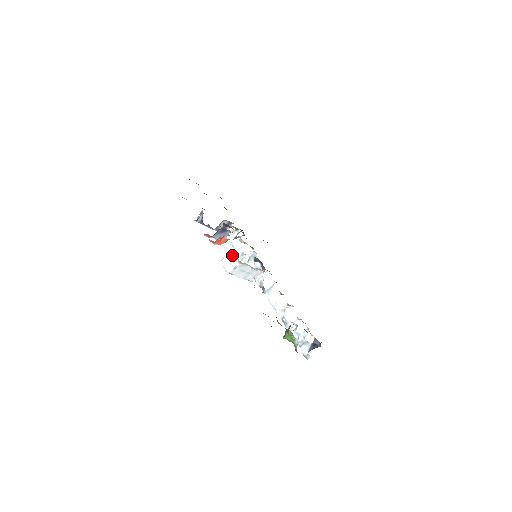
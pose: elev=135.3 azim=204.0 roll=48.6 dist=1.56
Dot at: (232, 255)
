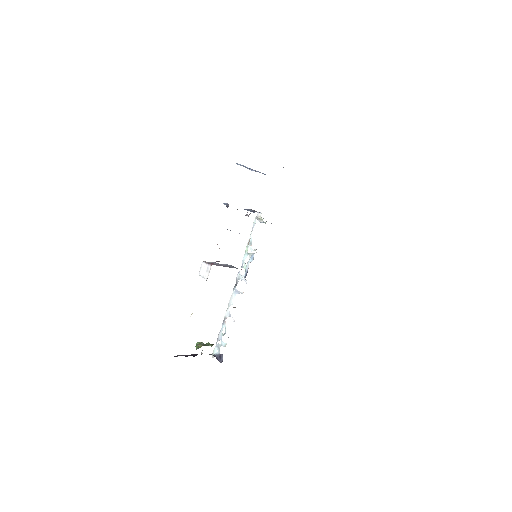
Dot at: (209, 269)
